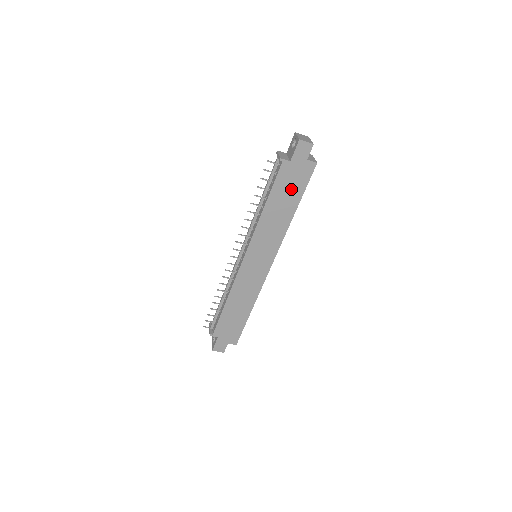
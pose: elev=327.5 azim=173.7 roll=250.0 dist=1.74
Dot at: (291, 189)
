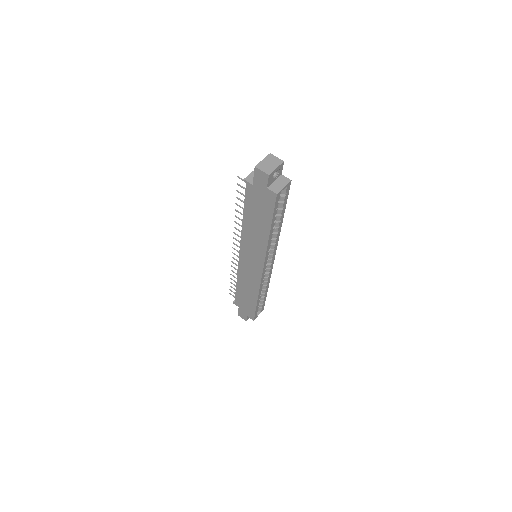
Dot at: (260, 211)
